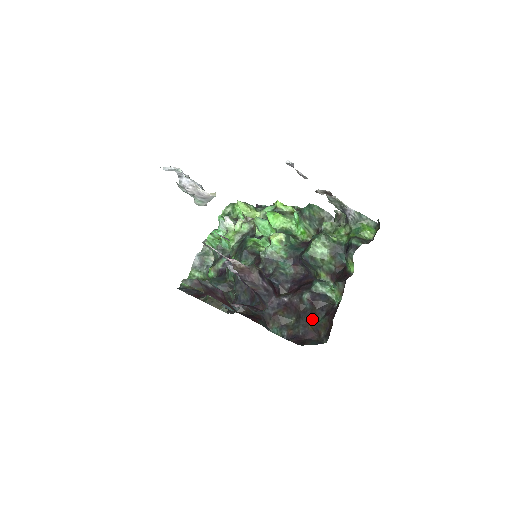
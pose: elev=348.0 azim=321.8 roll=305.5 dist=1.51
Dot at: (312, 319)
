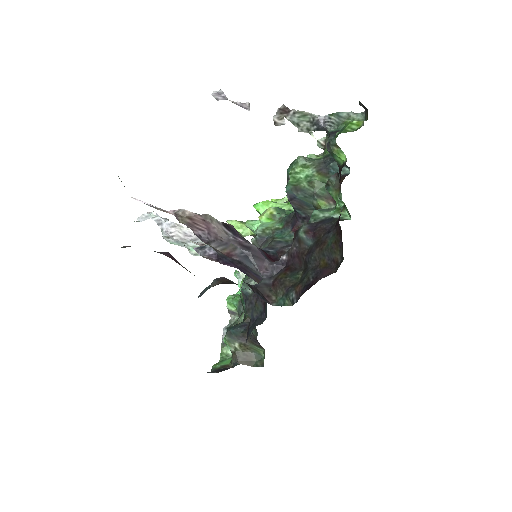
Dot at: (319, 251)
